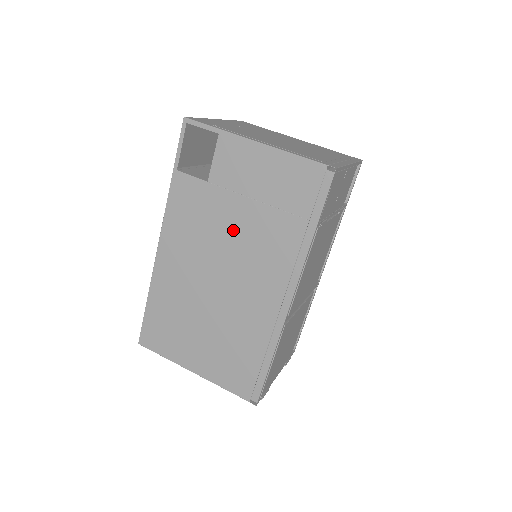
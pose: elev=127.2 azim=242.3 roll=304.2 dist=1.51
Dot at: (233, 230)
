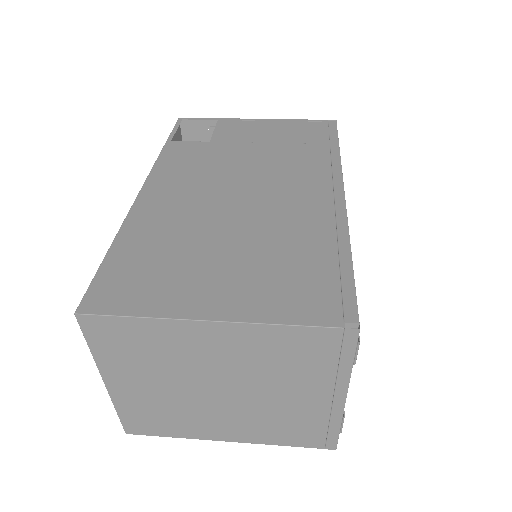
Dot at: (248, 162)
